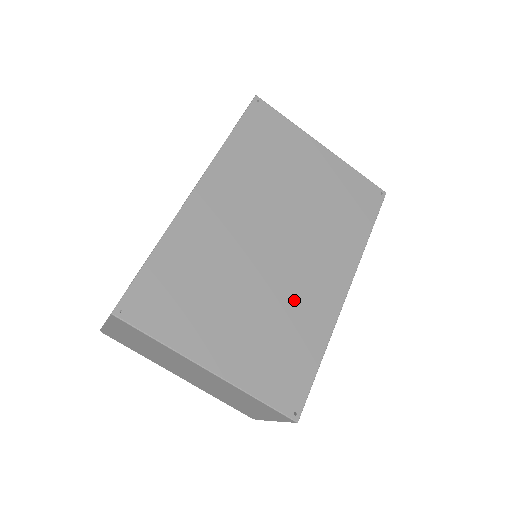
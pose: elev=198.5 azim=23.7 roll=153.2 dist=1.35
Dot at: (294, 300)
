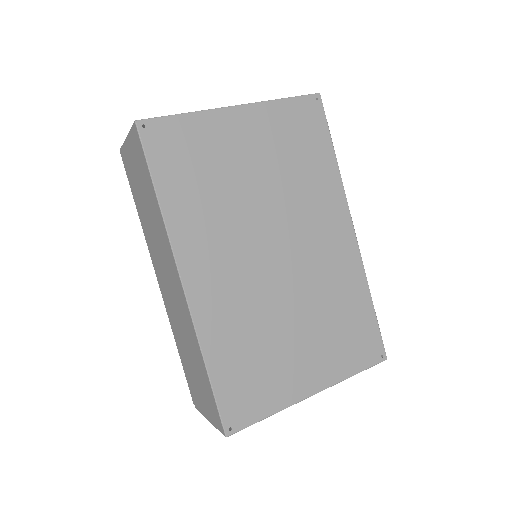
Dot at: (325, 283)
